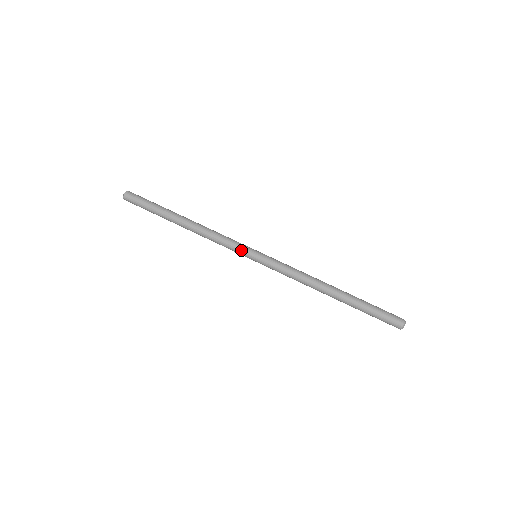
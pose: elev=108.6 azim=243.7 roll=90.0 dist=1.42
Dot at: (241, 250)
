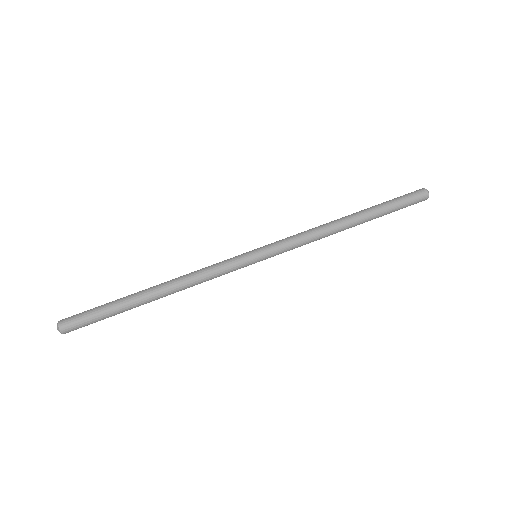
Dot at: (240, 267)
